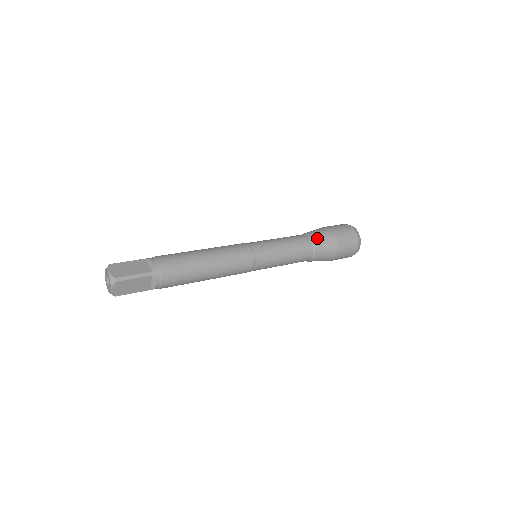
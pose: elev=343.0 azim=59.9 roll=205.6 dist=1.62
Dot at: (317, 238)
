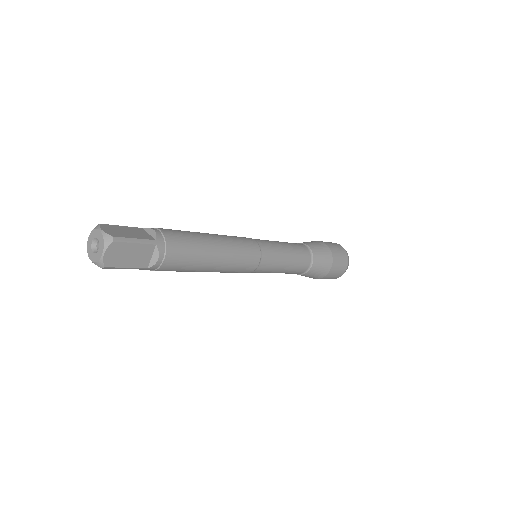
Dot at: (313, 247)
